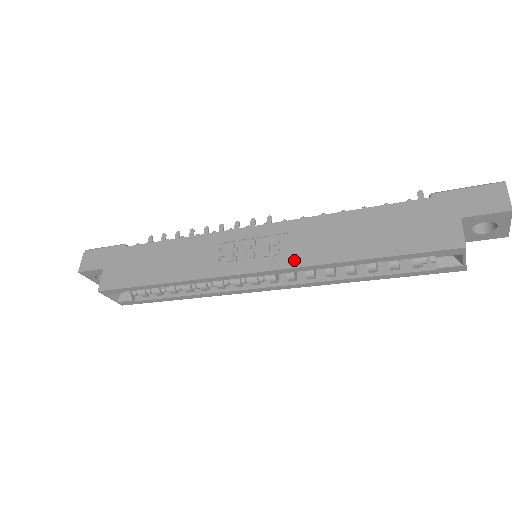
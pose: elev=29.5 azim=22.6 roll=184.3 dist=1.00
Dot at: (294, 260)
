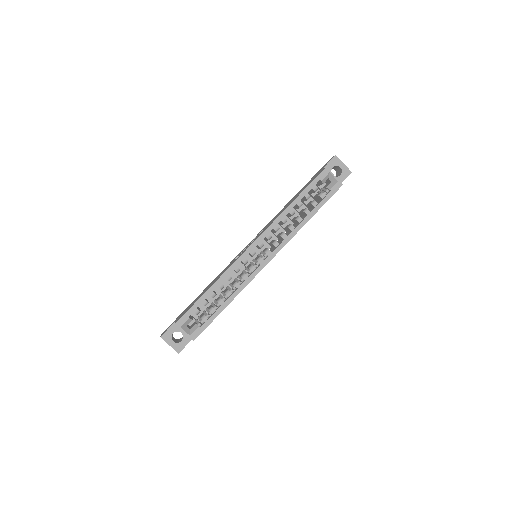
Dot at: (268, 226)
